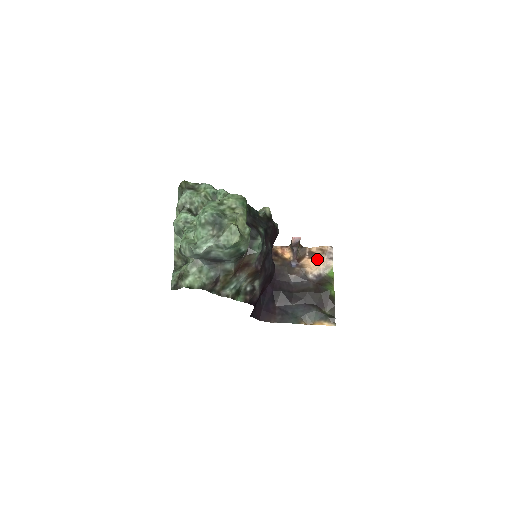
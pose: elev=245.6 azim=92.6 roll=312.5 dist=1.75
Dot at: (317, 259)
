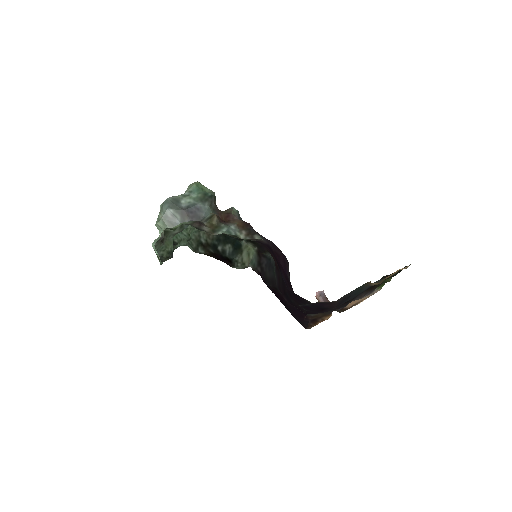
Dot at: (362, 300)
